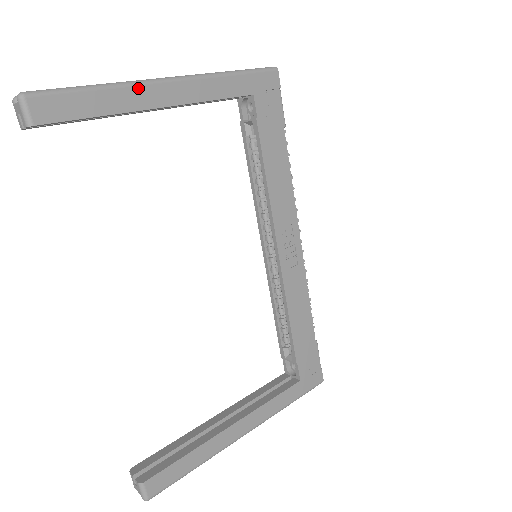
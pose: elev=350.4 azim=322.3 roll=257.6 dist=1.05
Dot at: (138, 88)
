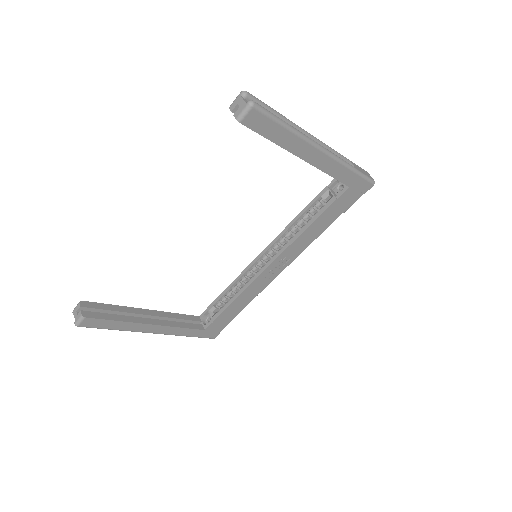
Dot at: (305, 143)
